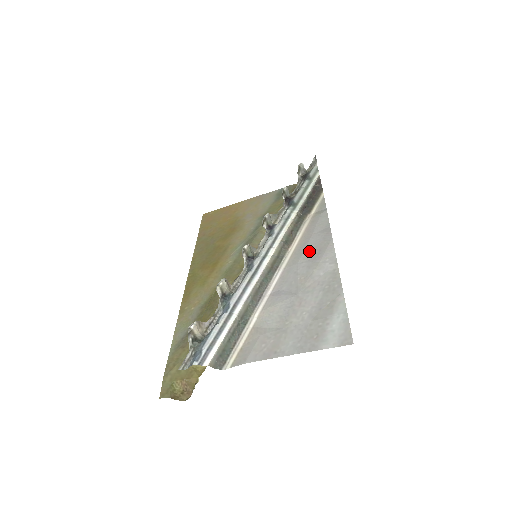
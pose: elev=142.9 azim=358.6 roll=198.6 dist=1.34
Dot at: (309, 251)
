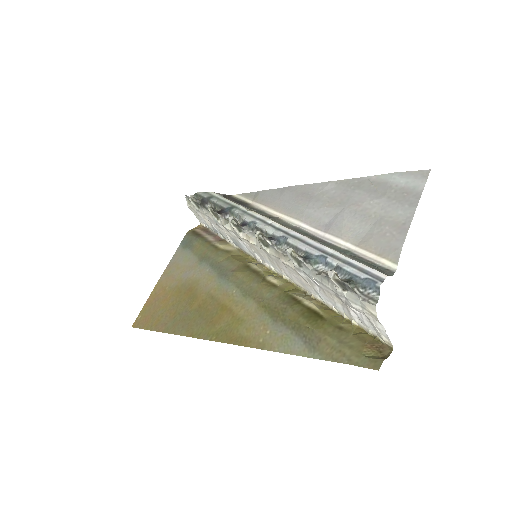
Dot at: (298, 201)
